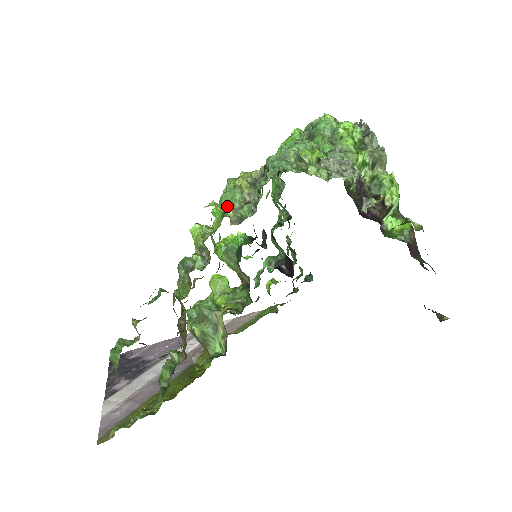
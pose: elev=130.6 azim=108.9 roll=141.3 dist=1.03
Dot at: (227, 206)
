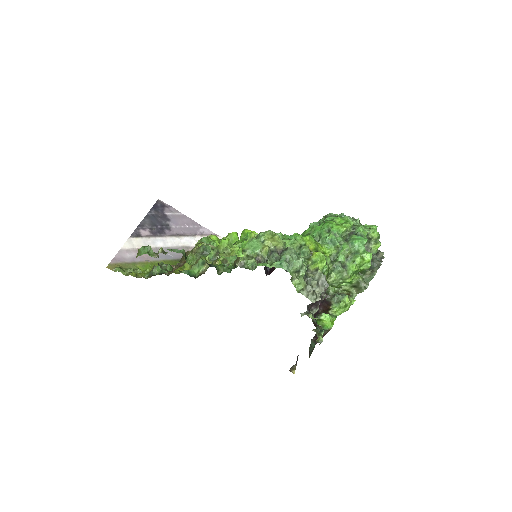
Dot at: (247, 250)
